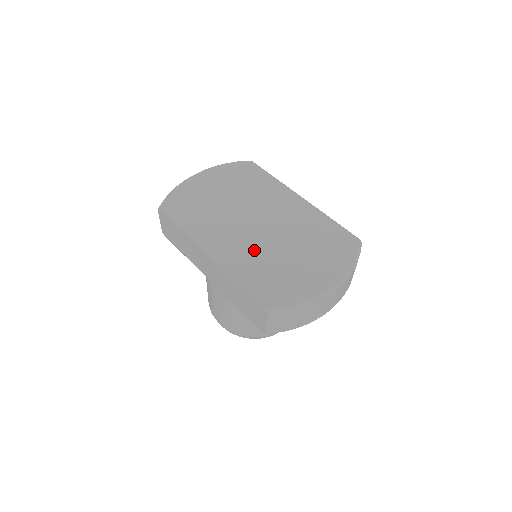
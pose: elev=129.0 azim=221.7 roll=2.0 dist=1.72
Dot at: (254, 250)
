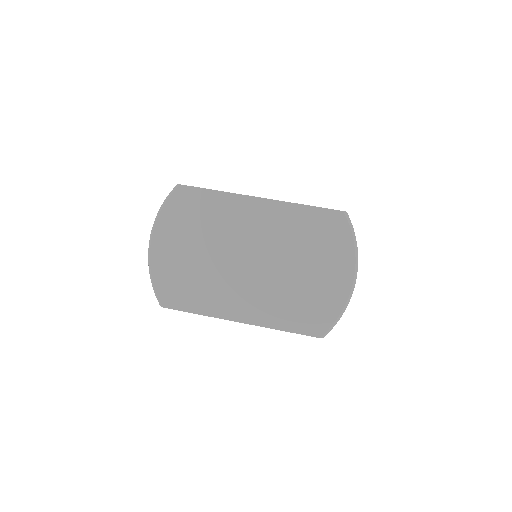
Dot at: (269, 291)
